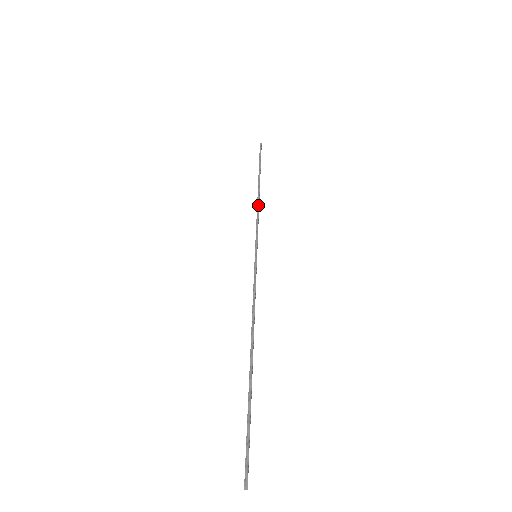
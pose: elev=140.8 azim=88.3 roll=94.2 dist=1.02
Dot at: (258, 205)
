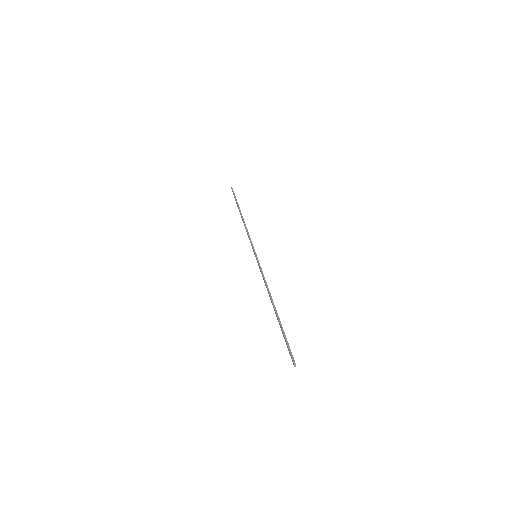
Dot at: occluded
